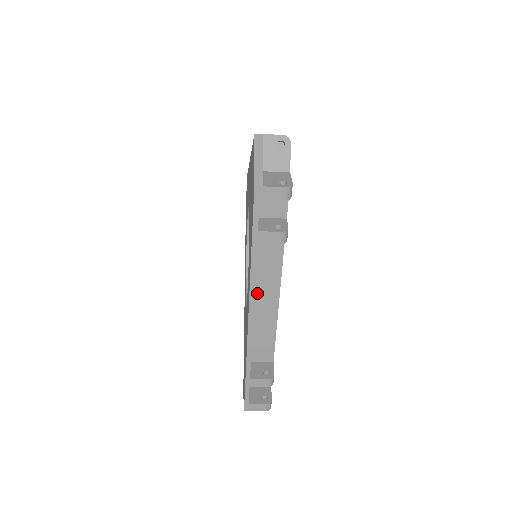
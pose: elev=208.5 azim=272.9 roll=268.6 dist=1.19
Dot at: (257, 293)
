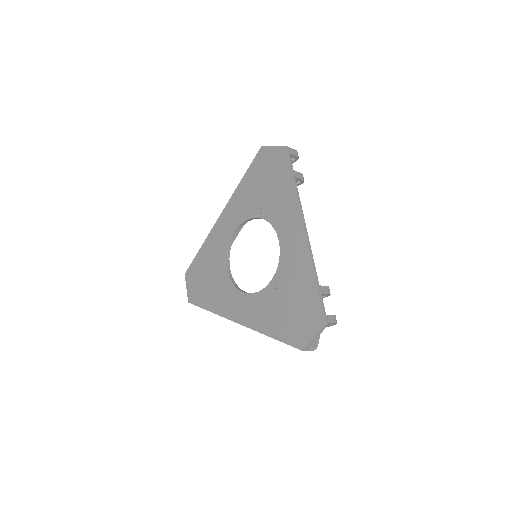
Dot at: occluded
